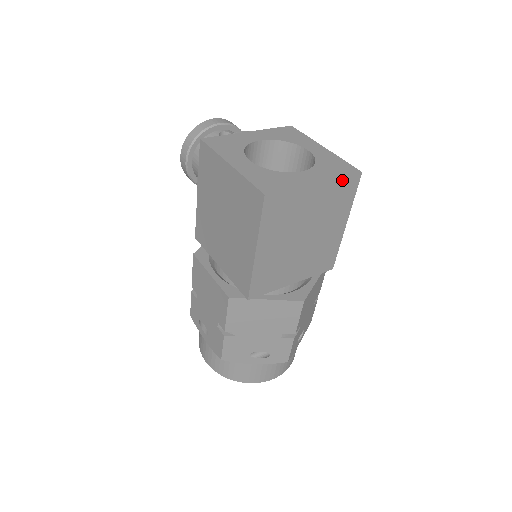
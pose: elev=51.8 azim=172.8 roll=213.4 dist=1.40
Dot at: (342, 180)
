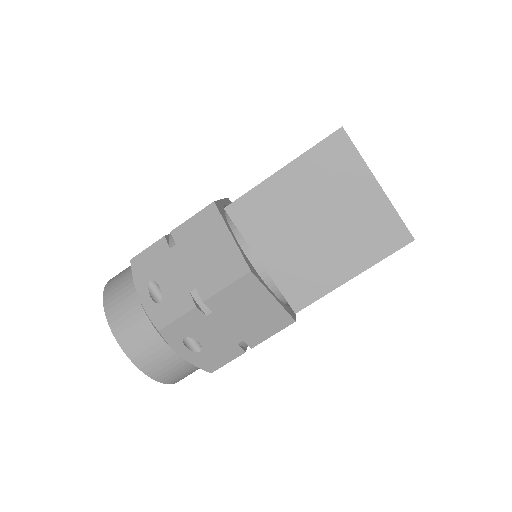
Dot at: (395, 218)
